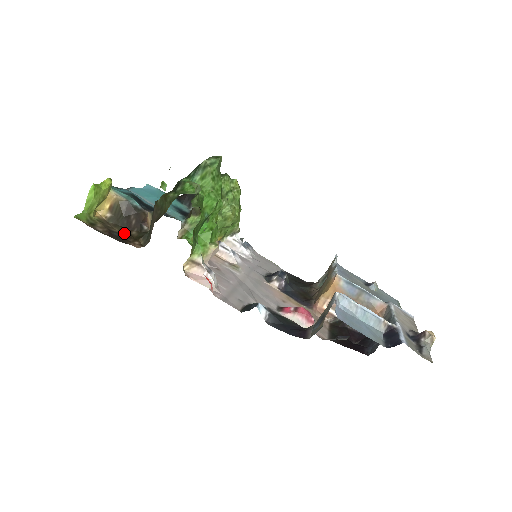
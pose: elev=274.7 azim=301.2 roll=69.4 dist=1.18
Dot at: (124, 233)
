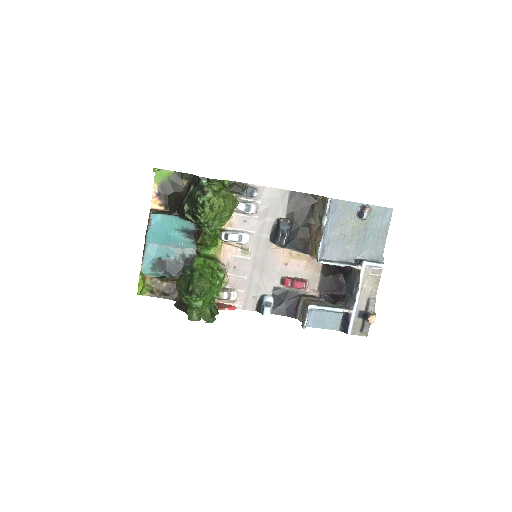
Dot at: (169, 281)
